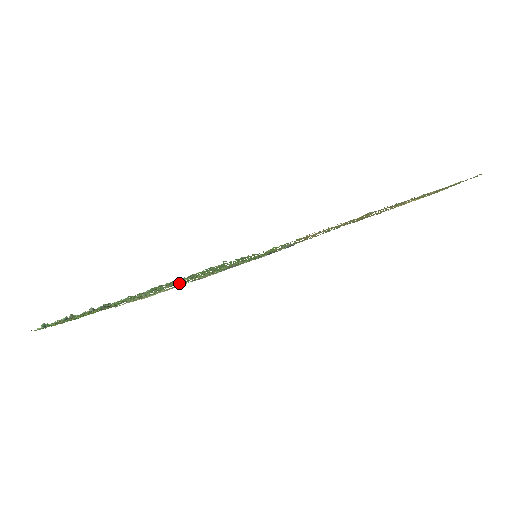
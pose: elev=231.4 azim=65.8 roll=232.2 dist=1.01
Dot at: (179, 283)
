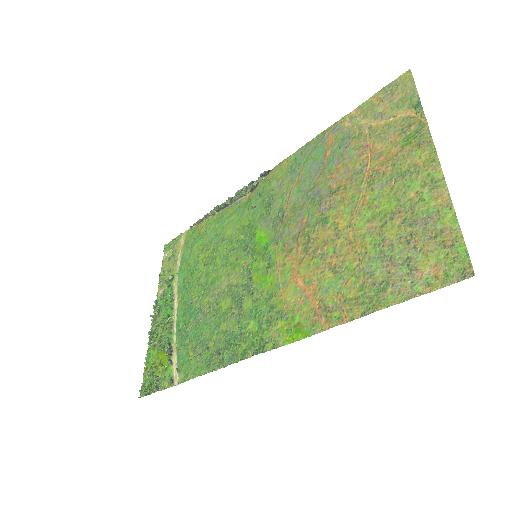
Dot at: (197, 273)
